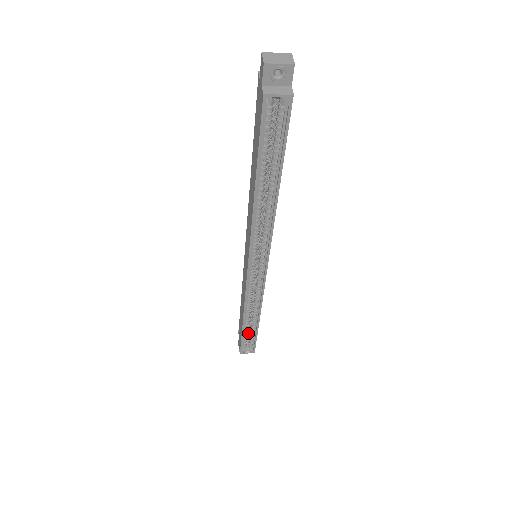
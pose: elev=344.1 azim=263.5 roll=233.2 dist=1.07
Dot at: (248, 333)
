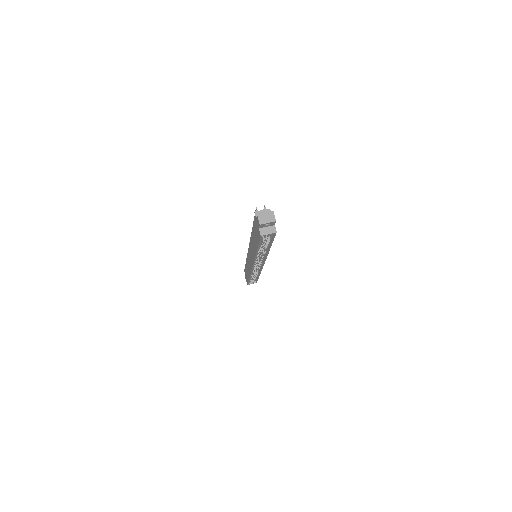
Dot at: occluded
